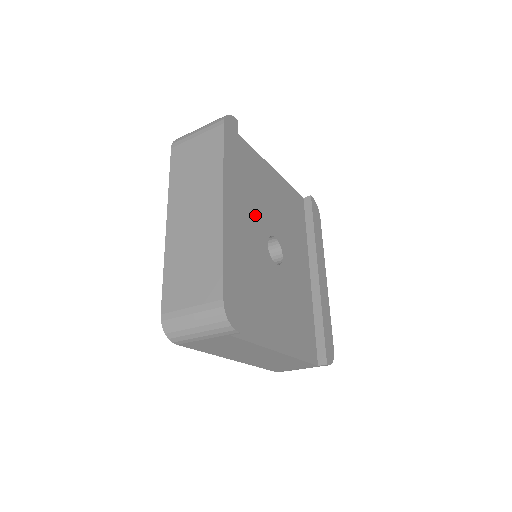
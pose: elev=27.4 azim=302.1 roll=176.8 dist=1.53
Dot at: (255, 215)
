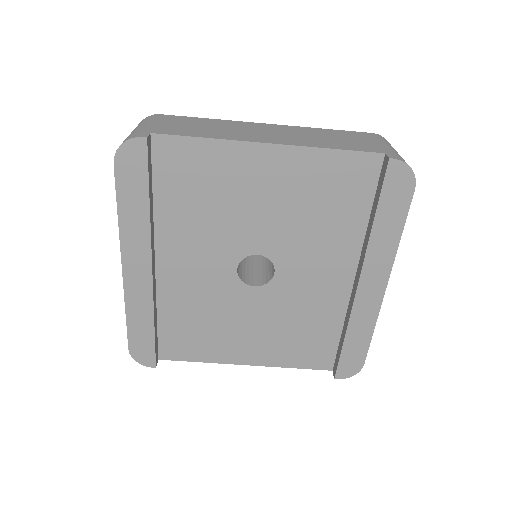
Dot at: (211, 241)
